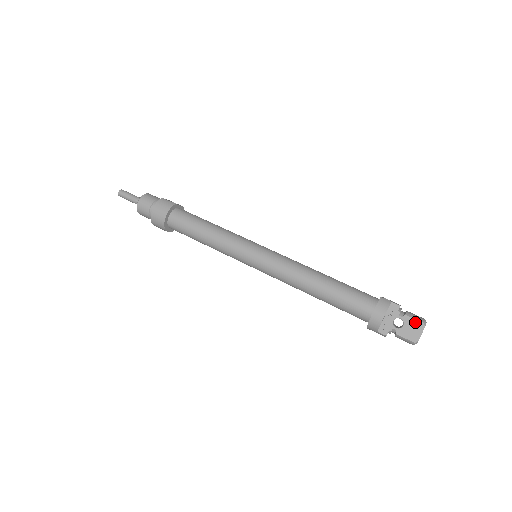
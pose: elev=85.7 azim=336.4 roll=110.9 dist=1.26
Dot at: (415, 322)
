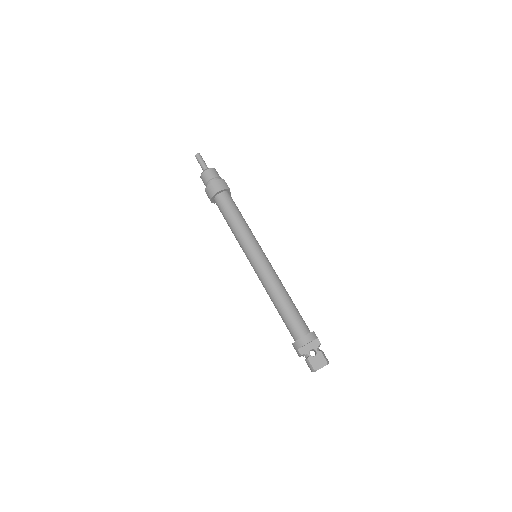
Dot at: (323, 359)
